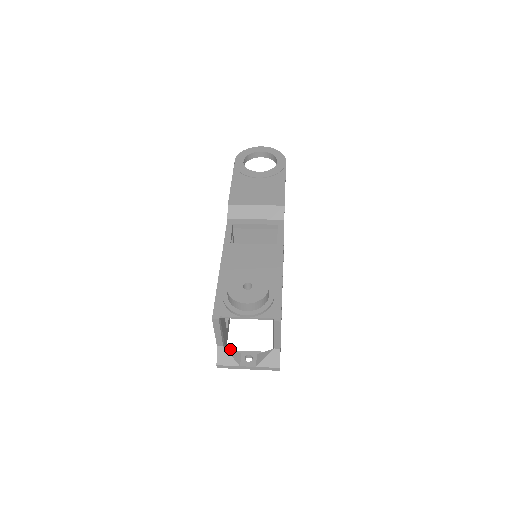
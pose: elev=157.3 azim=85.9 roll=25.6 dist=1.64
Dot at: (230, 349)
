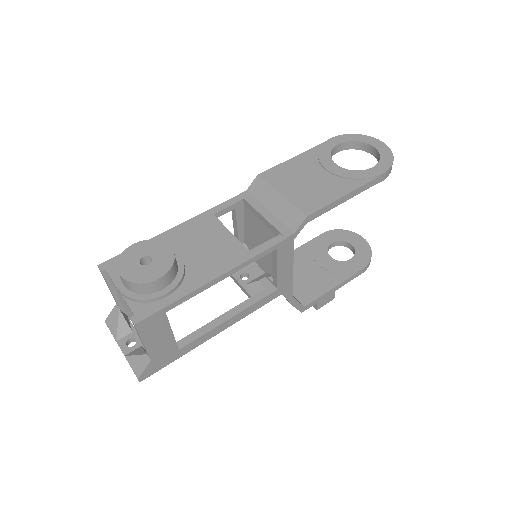
Dot at: (124, 317)
